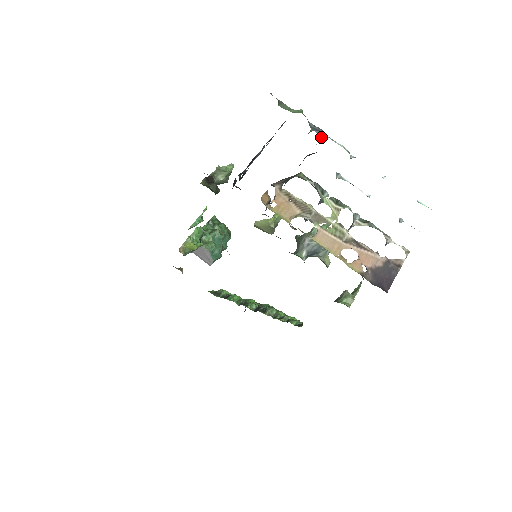
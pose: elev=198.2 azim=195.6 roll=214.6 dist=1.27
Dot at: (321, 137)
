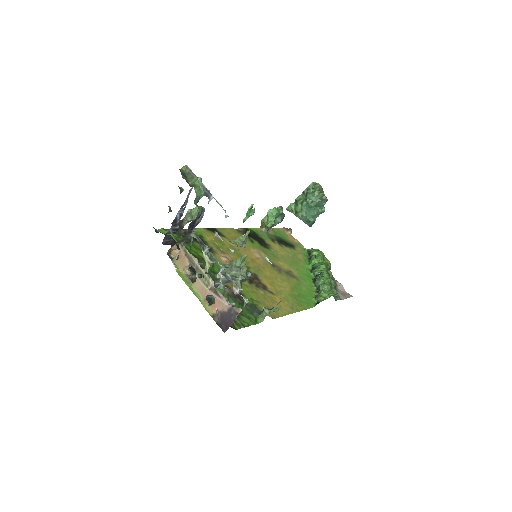
Dot at: (209, 200)
